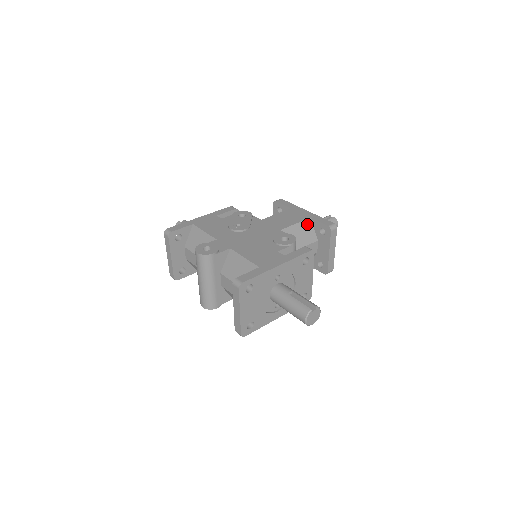
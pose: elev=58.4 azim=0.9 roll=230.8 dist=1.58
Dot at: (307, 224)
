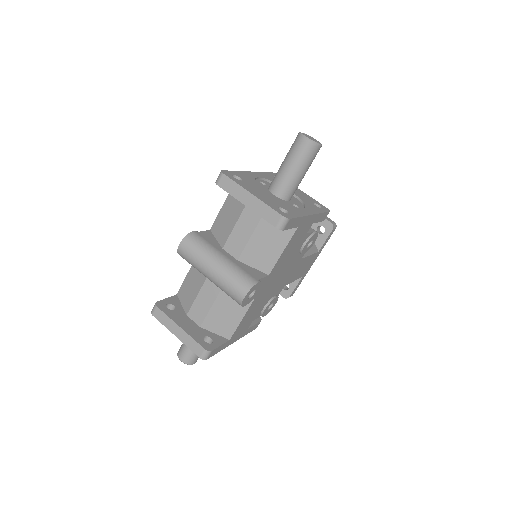
Dot at: occluded
